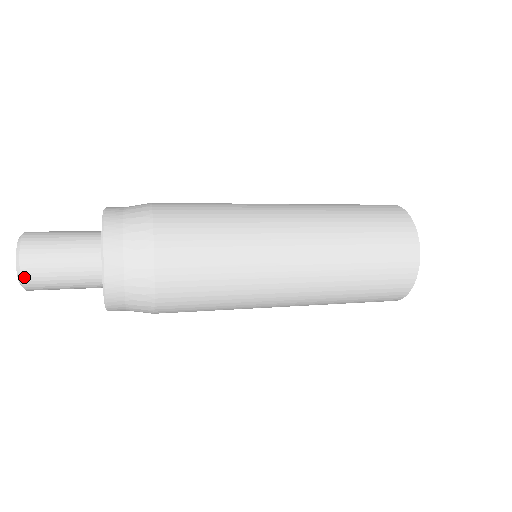
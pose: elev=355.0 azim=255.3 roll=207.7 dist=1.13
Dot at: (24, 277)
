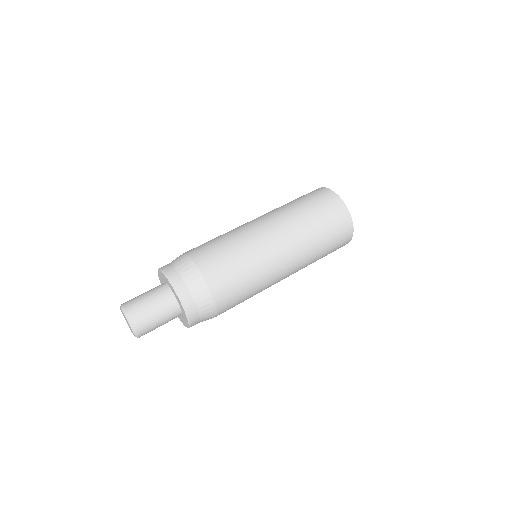
Dot at: occluded
